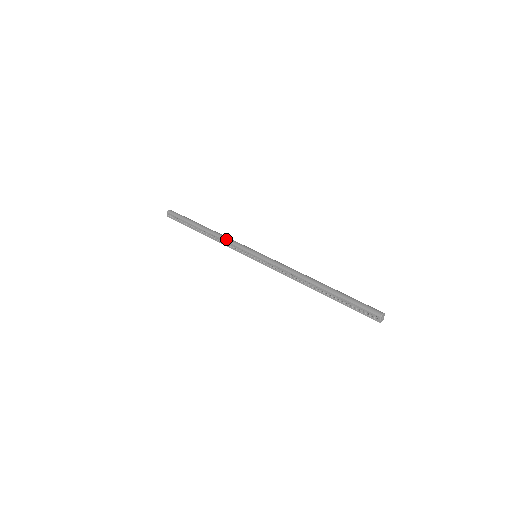
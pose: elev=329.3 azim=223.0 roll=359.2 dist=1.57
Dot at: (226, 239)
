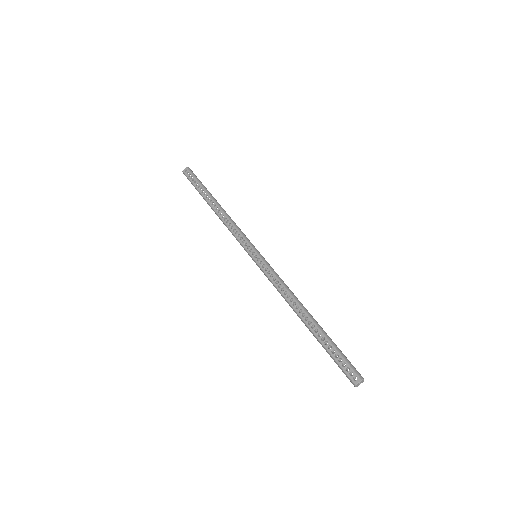
Dot at: (235, 224)
